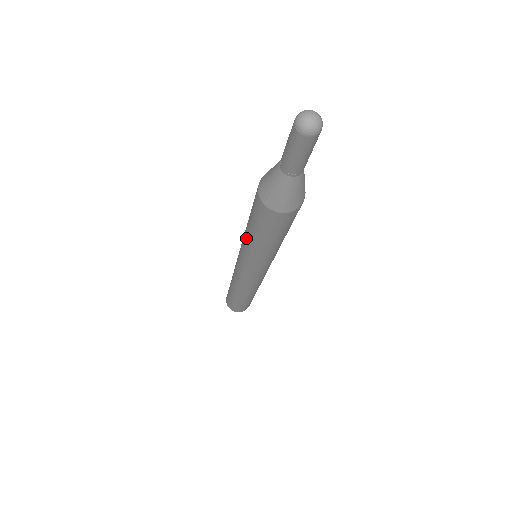
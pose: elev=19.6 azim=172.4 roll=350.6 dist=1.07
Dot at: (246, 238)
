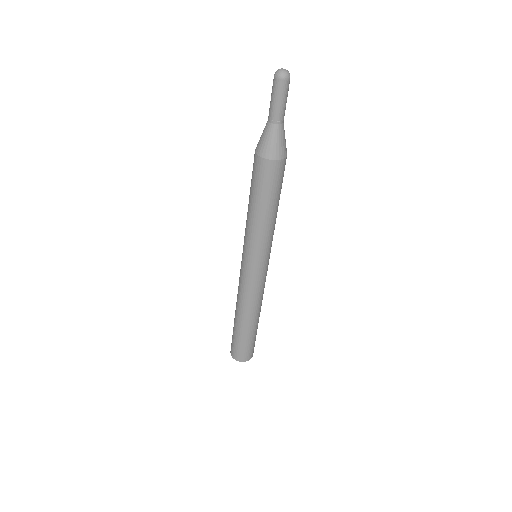
Dot at: occluded
